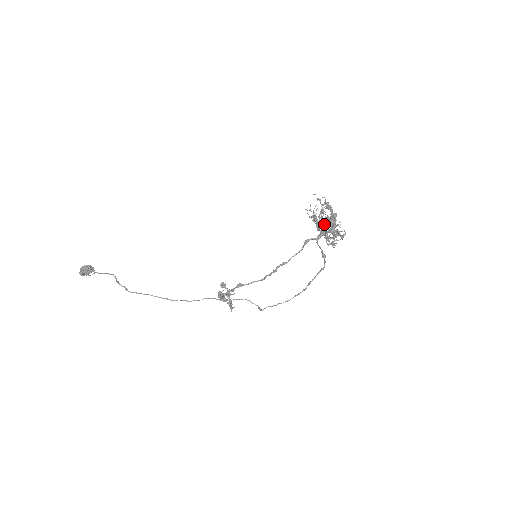
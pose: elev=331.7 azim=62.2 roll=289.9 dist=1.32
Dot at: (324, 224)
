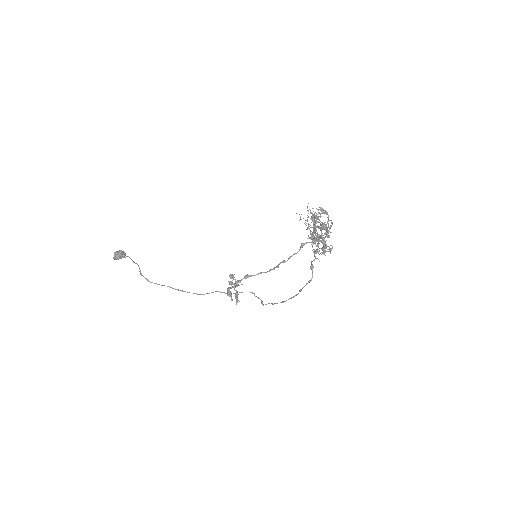
Dot at: occluded
